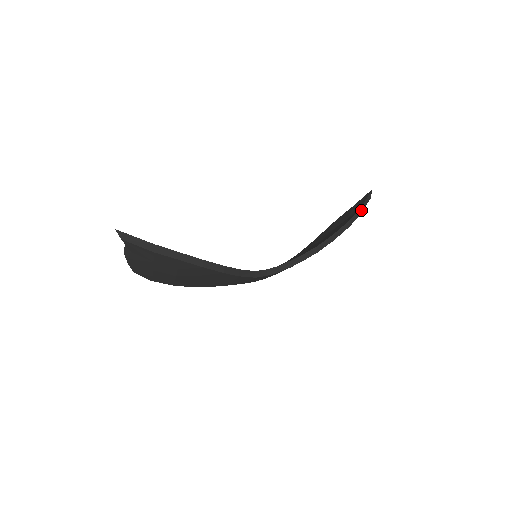
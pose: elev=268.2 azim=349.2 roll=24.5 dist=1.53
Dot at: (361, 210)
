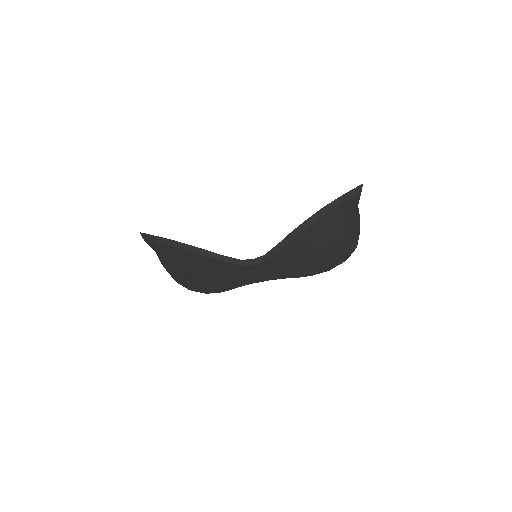
Dot at: (343, 199)
